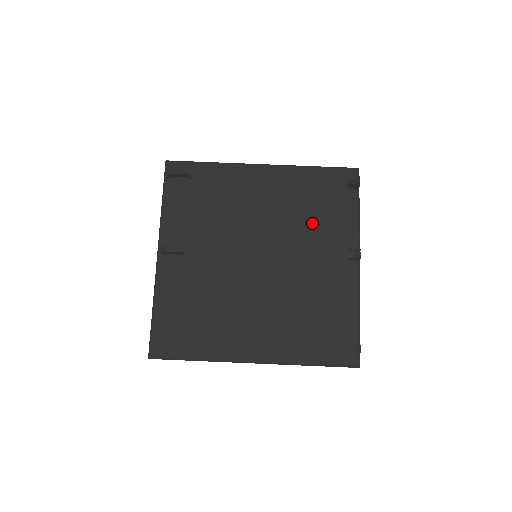
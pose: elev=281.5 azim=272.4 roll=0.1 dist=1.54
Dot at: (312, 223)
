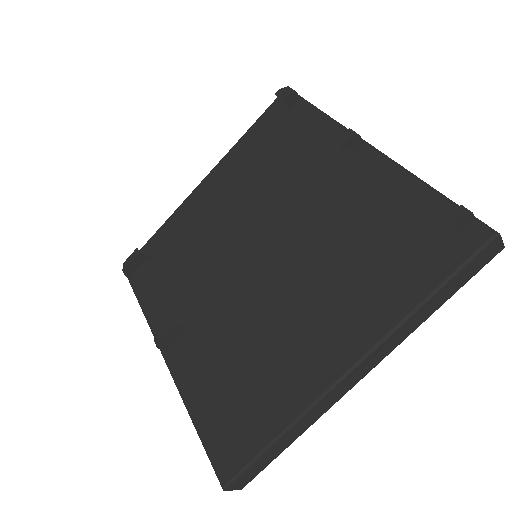
Dot at: (284, 169)
